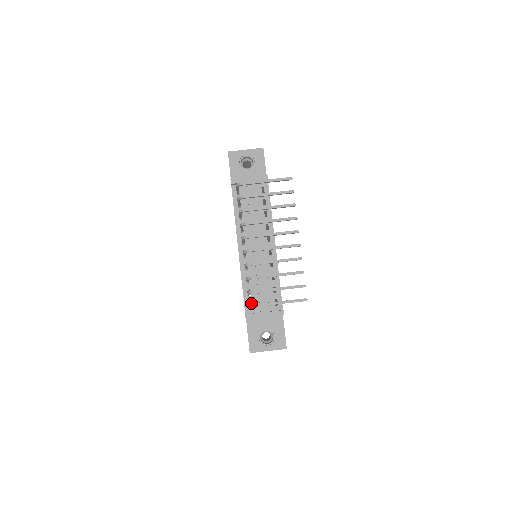
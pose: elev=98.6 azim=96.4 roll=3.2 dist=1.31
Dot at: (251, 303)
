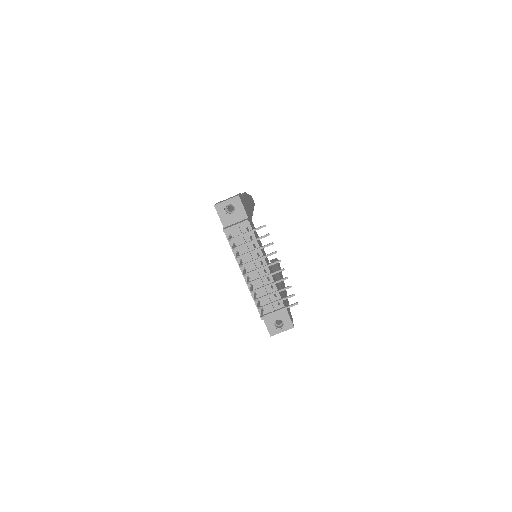
Dot at: (262, 308)
